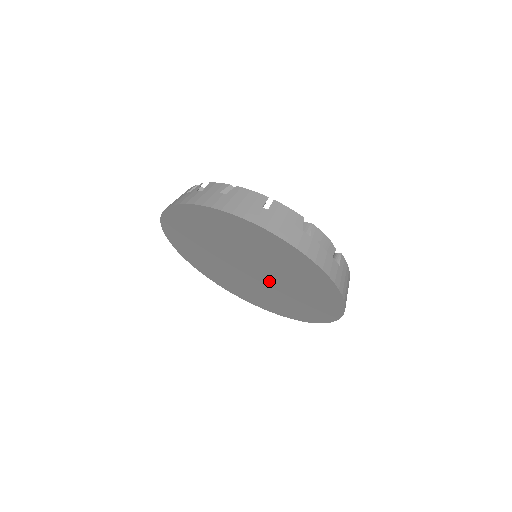
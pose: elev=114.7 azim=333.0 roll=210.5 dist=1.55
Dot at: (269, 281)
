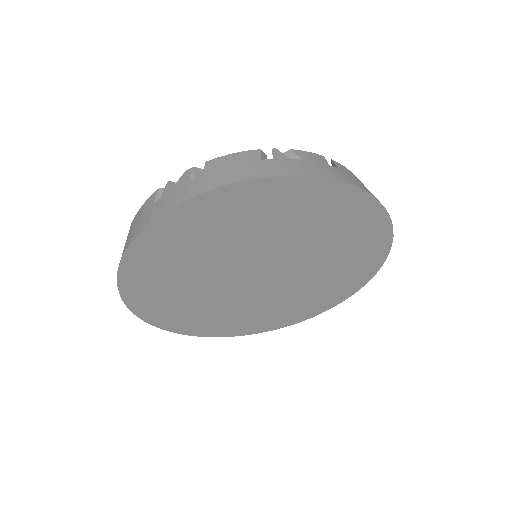
Dot at: (273, 286)
